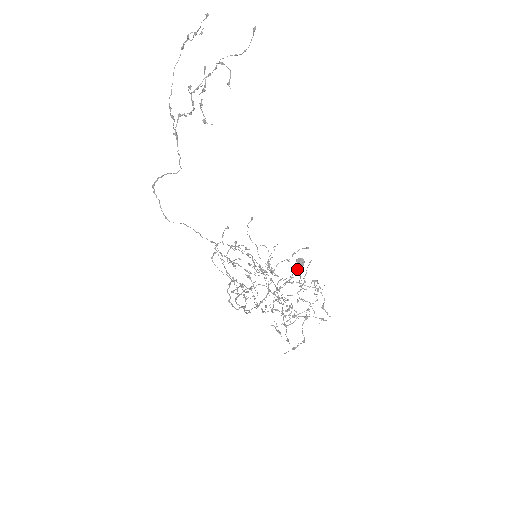
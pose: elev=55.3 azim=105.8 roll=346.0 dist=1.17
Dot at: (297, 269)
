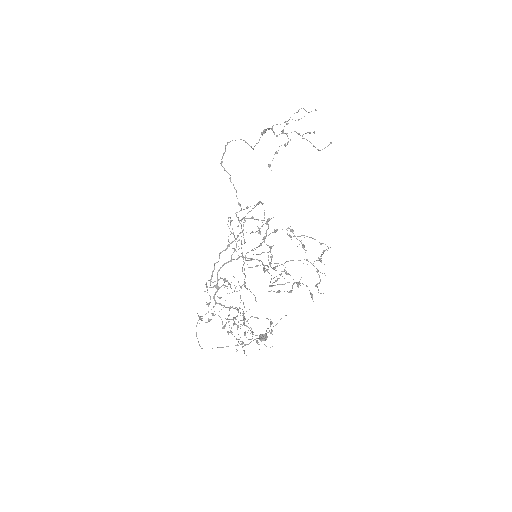
Dot at: (258, 338)
